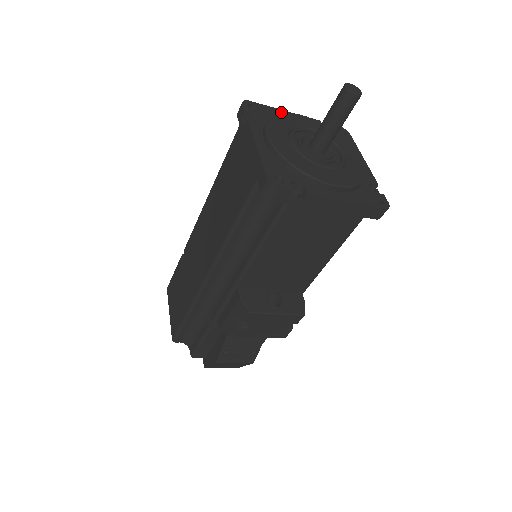
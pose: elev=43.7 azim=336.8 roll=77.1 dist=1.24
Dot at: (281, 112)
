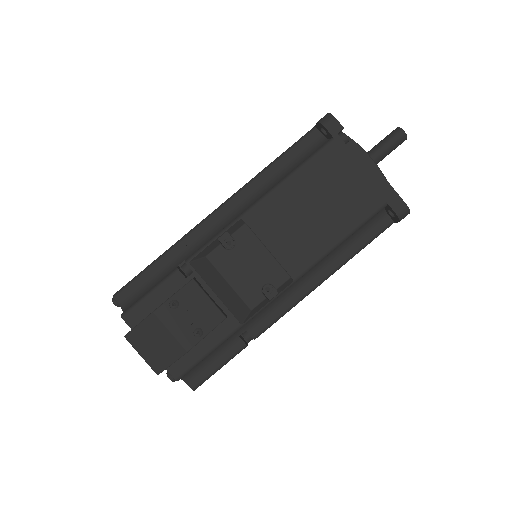
Dot at: occluded
